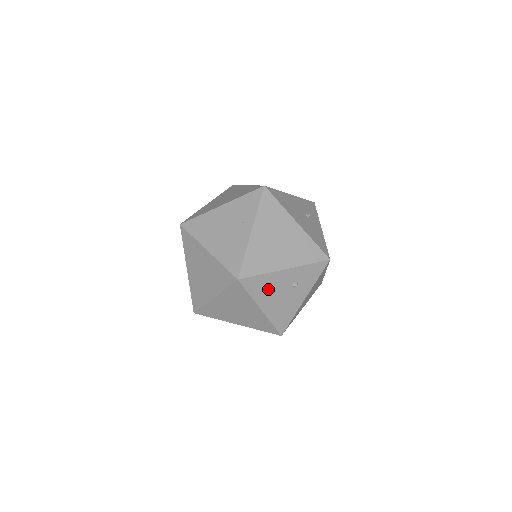
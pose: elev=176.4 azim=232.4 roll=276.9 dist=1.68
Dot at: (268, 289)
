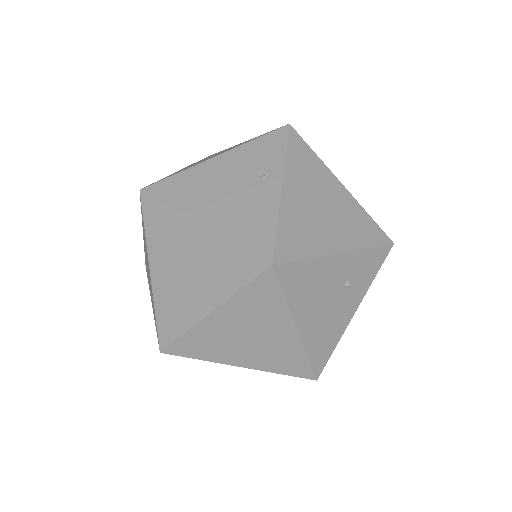
Dot at: (312, 289)
